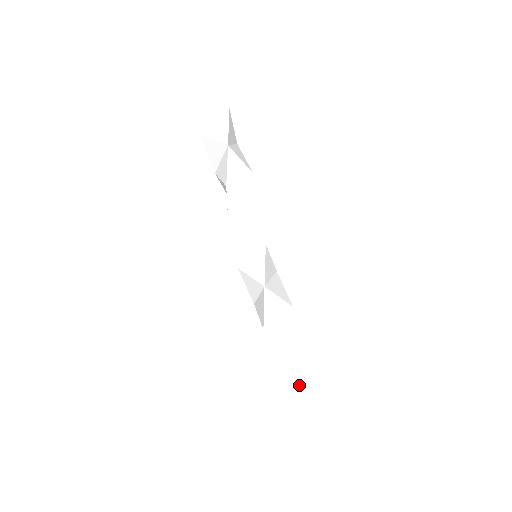
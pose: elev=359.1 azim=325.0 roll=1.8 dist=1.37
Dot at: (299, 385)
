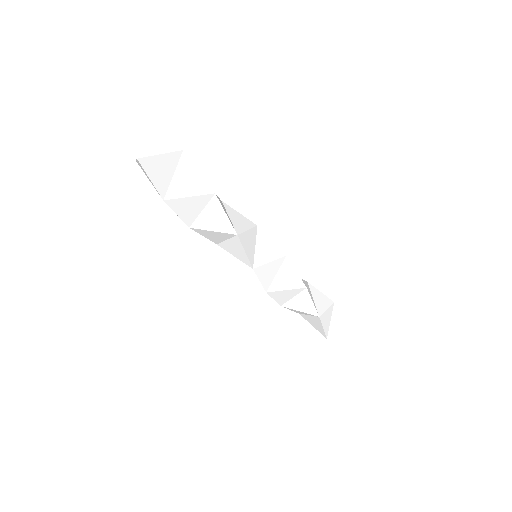
Dot at: (322, 334)
